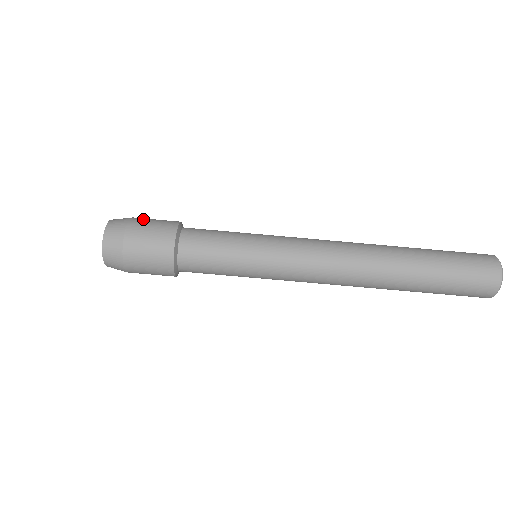
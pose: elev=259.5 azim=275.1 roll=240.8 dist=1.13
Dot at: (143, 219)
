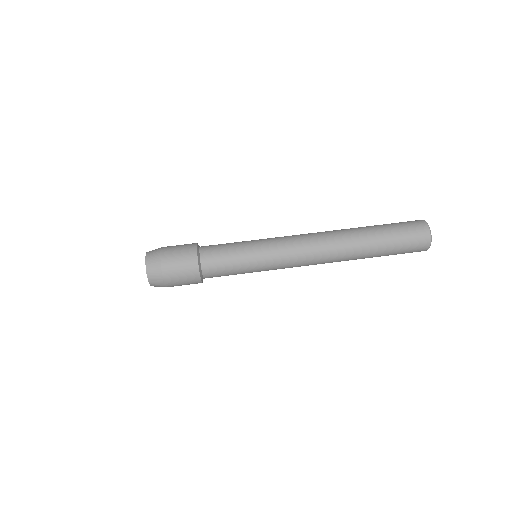
Dot at: occluded
